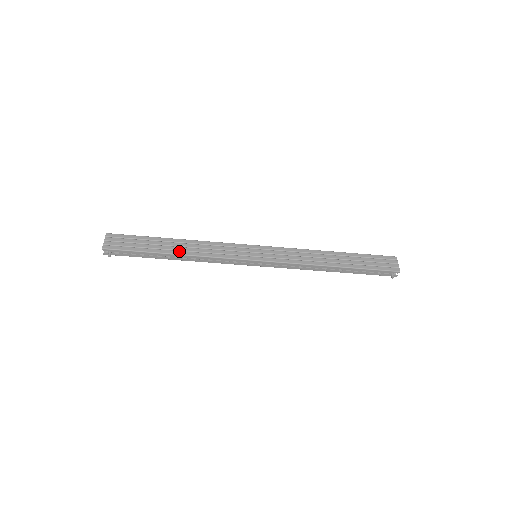
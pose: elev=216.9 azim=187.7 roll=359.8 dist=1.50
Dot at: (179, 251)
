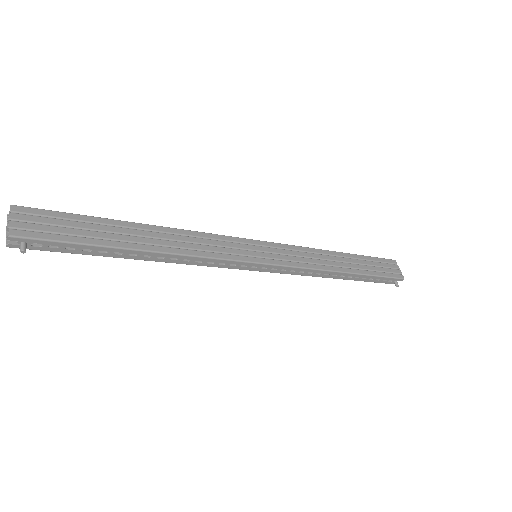
Dot at: (153, 246)
